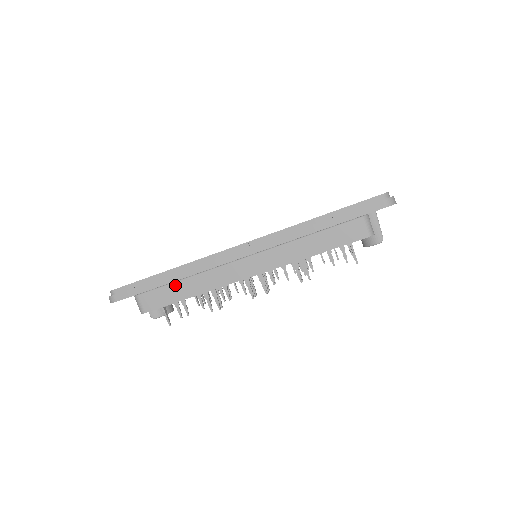
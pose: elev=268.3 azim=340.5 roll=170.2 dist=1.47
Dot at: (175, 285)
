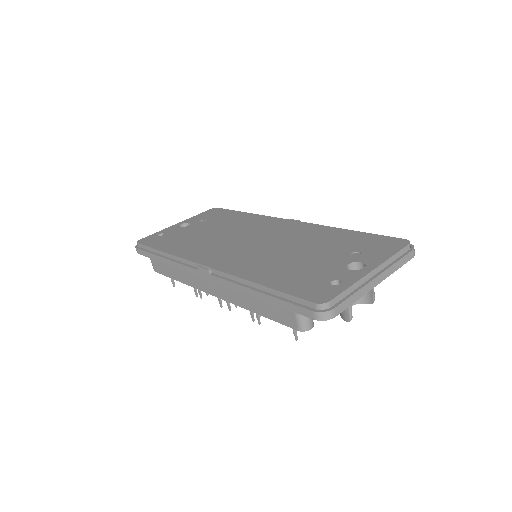
Dot at: (169, 266)
